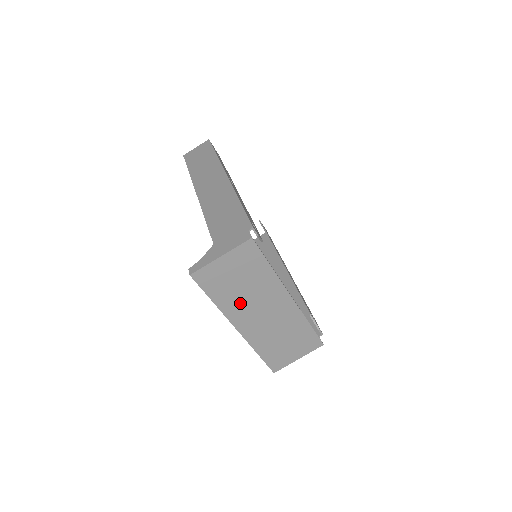
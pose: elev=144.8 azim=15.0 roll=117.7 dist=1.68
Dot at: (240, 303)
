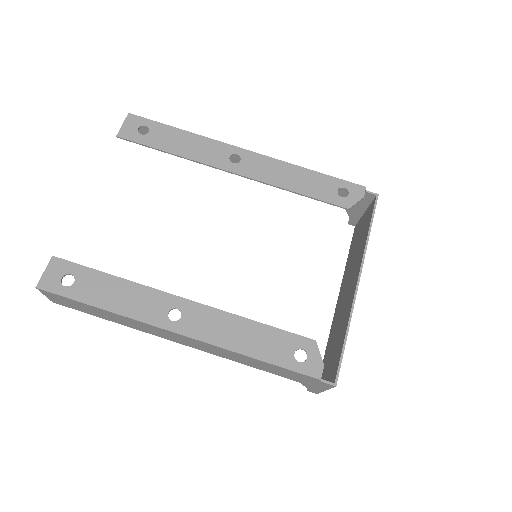
Dot at: occluded
